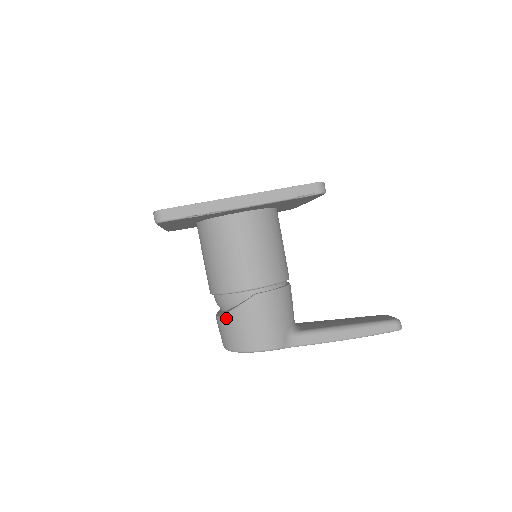
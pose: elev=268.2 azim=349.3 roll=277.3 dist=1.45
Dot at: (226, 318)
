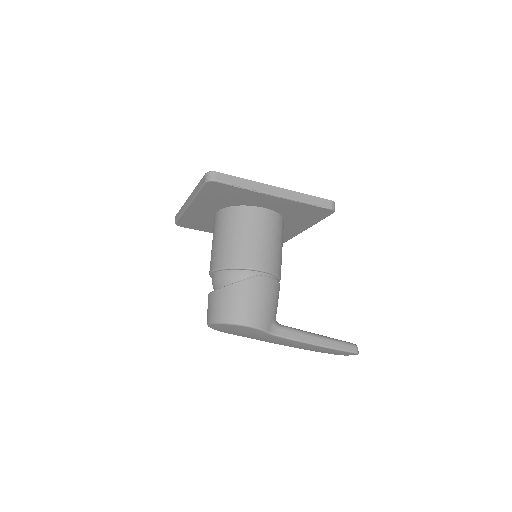
Dot at: (225, 290)
